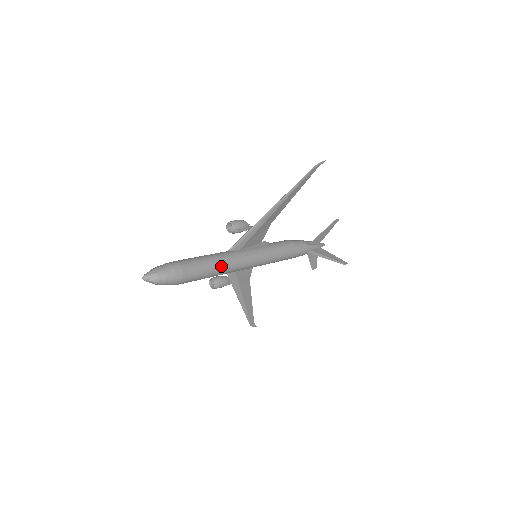
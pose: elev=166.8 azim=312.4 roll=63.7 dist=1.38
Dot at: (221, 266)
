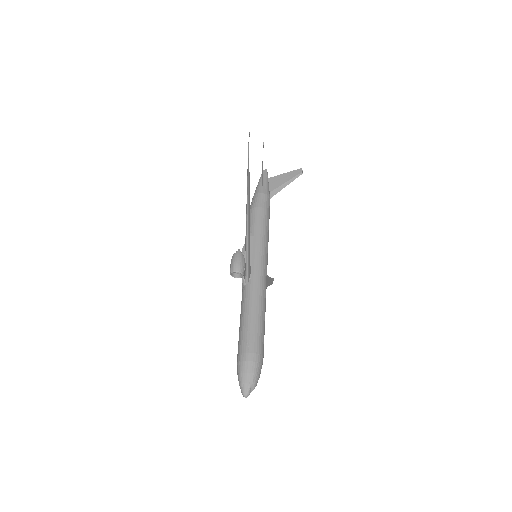
Dot at: (263, 306)
